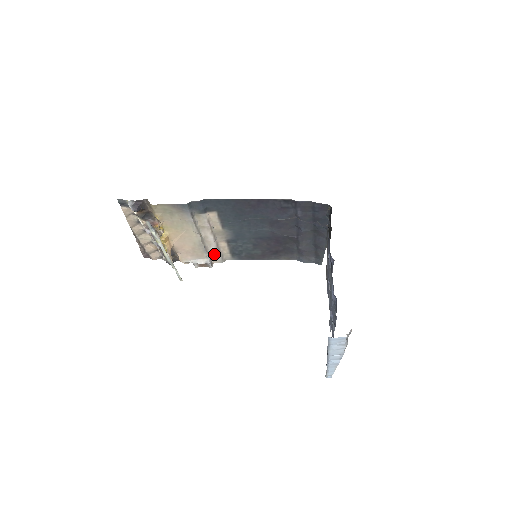
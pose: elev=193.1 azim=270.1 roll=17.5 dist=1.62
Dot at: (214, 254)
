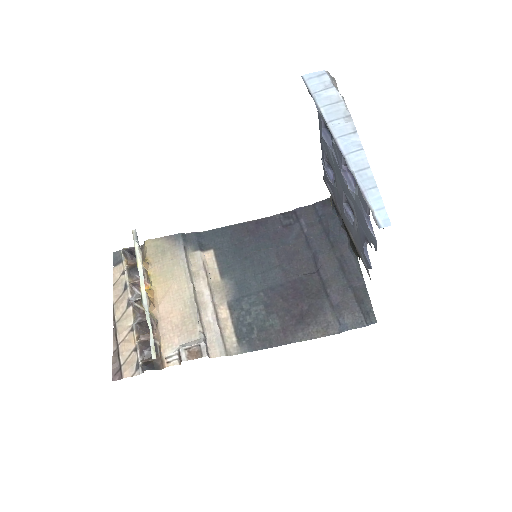
Dot at: (211, 334)
